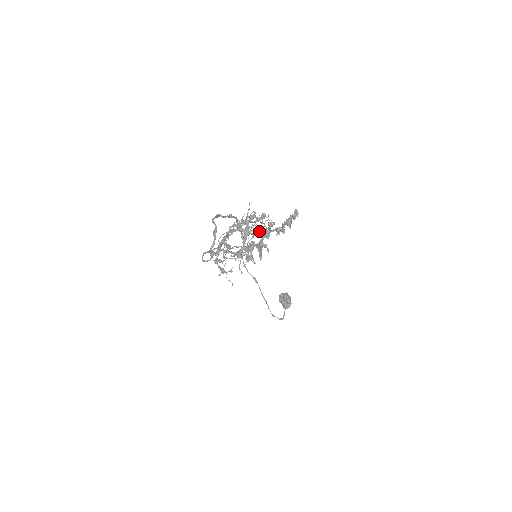
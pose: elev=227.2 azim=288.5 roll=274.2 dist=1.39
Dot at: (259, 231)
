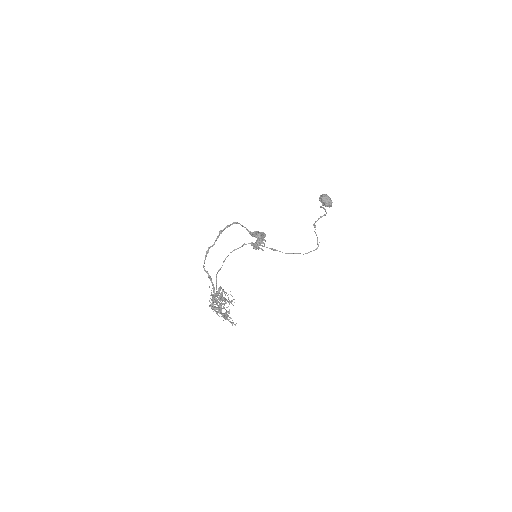
Dot at: occluded
